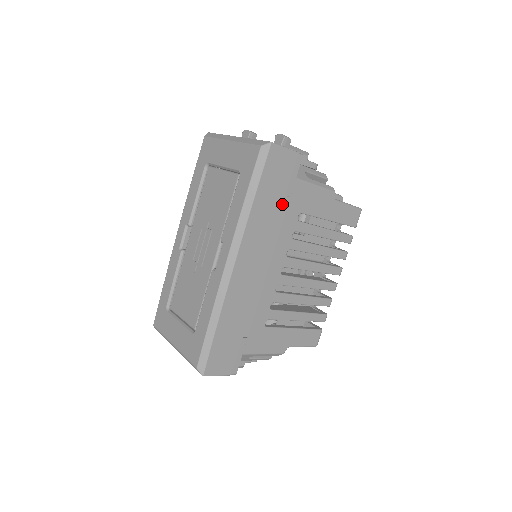
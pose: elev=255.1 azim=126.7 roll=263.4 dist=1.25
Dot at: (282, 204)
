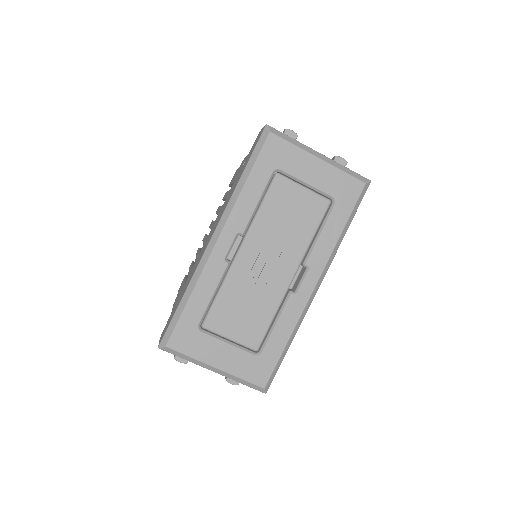
Dot at: occluded
